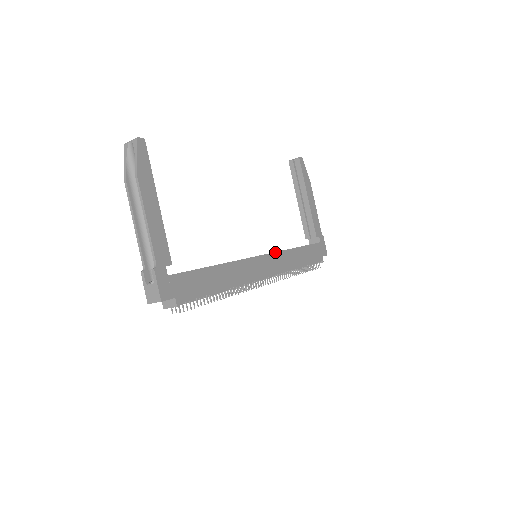
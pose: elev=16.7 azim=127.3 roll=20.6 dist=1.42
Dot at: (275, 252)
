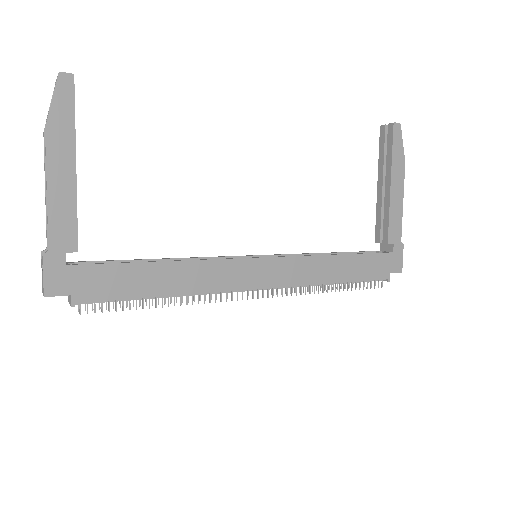
Dot at: (290, 256)
